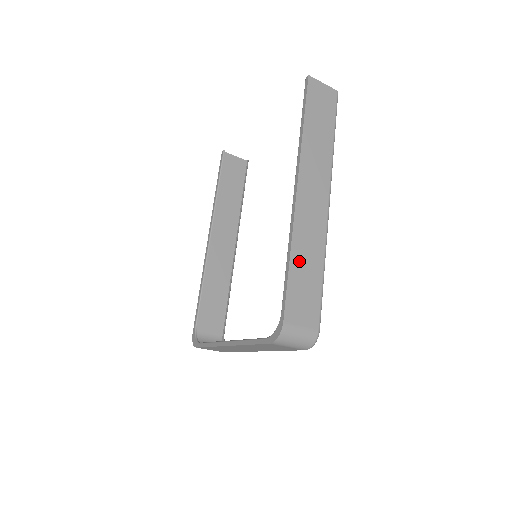
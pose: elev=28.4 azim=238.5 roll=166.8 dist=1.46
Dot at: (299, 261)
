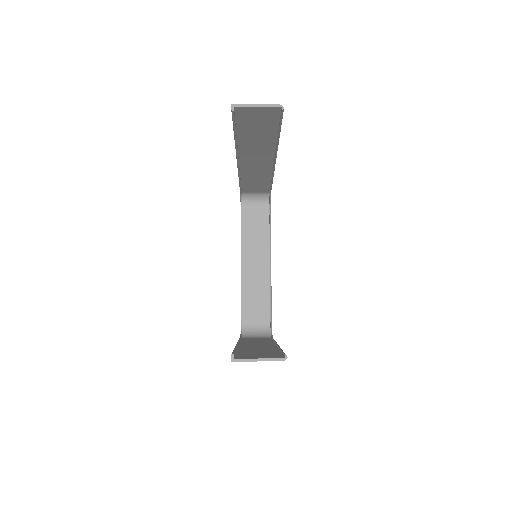
Dot at: occluded
